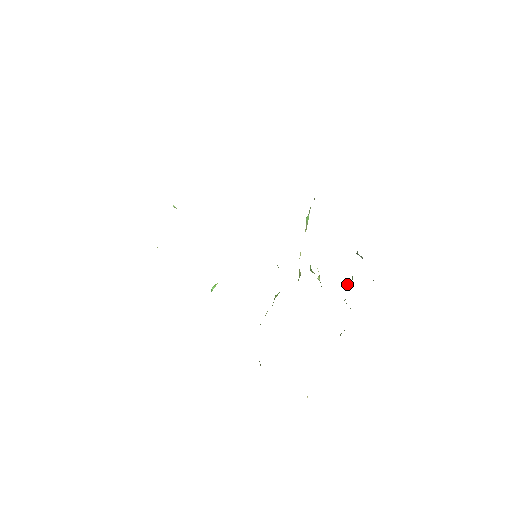
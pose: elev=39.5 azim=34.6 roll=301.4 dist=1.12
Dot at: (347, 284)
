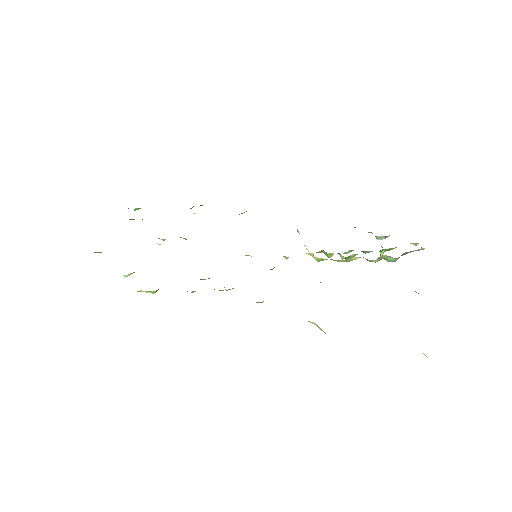
Dot at: occluded
